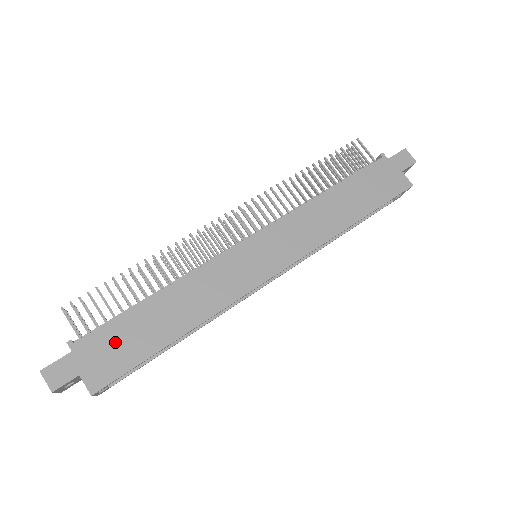
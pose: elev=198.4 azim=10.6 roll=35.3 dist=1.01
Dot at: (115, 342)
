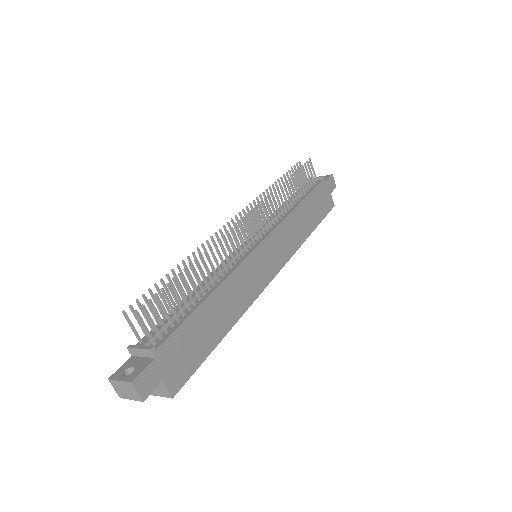
Dot at: (185, 344)
